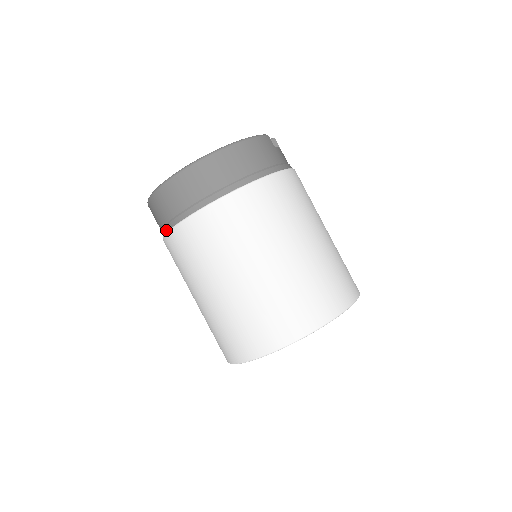
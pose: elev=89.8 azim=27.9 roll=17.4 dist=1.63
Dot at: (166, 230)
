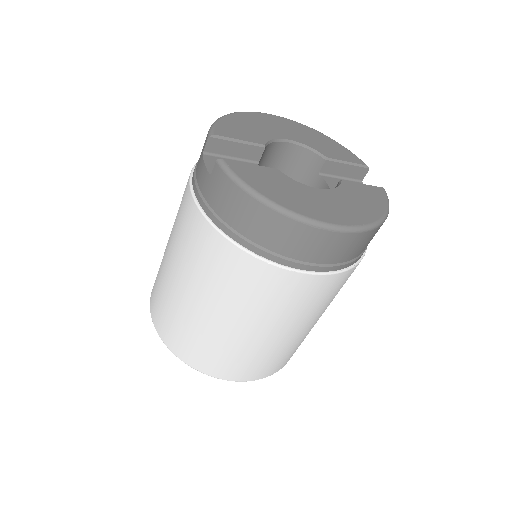
Dot at: (246, 245)
